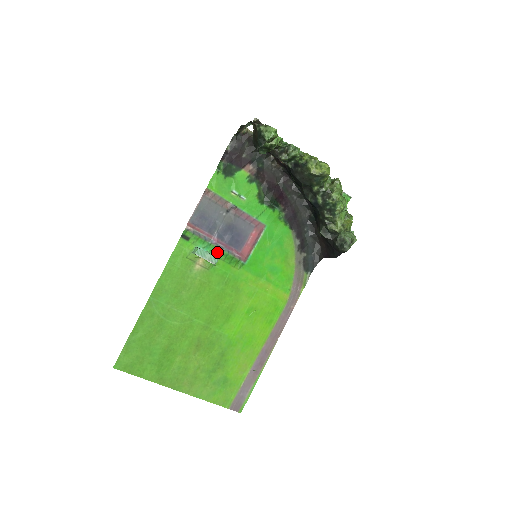
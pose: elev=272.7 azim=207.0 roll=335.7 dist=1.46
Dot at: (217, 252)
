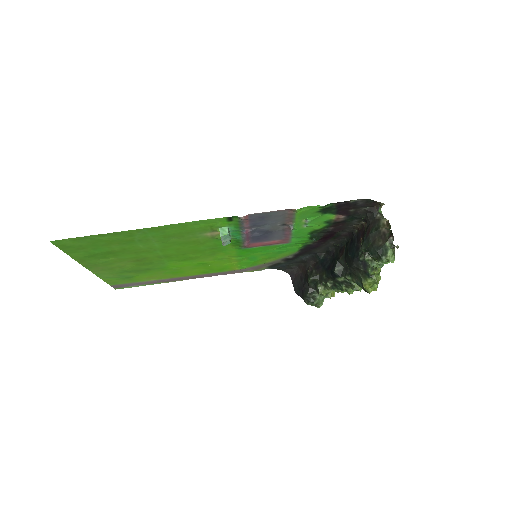
Dot at: (236, 236)
